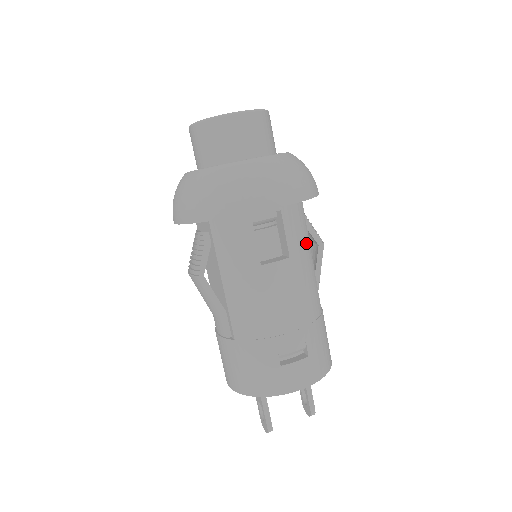
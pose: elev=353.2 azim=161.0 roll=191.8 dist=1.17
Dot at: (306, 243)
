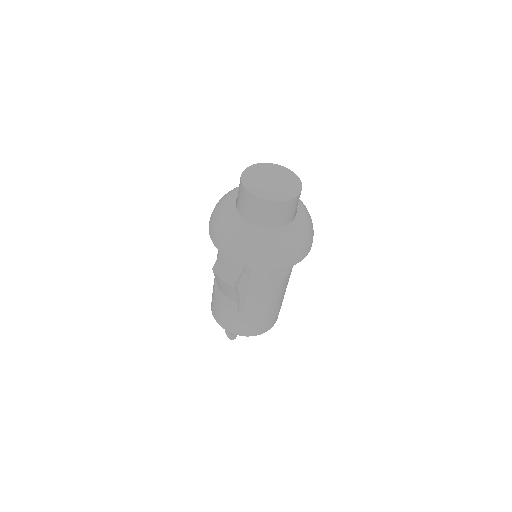
Dot at: occluded
